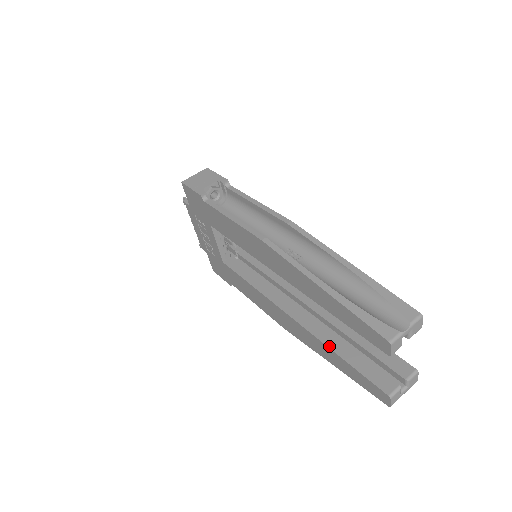
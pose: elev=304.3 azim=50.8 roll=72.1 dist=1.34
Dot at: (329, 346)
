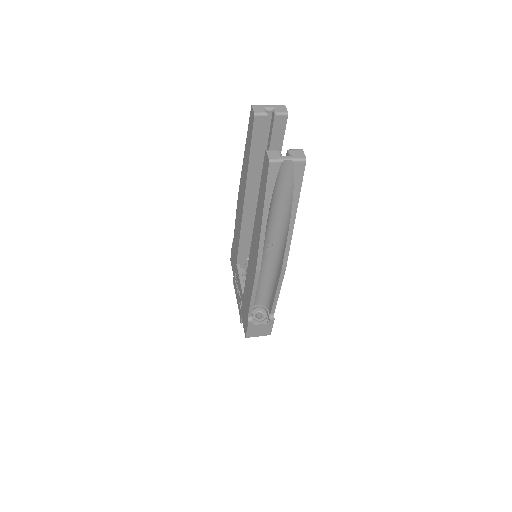
Dot at: (258, 204)
